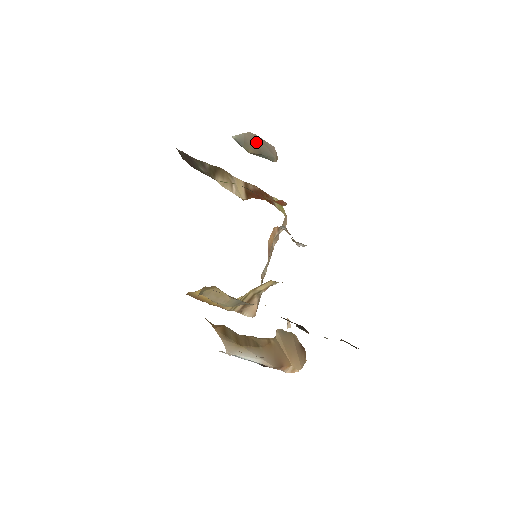
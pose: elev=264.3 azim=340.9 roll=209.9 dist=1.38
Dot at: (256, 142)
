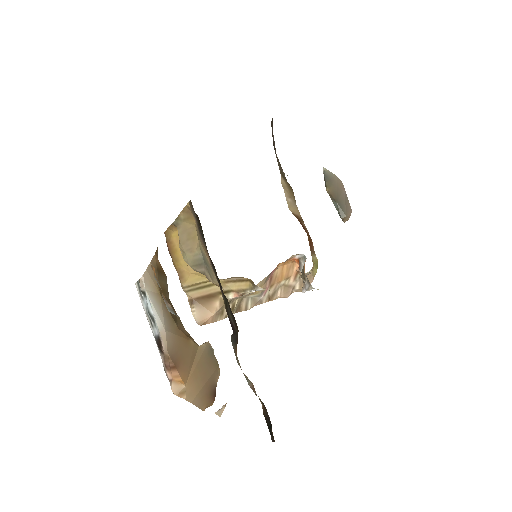
Dot at: (340, 191)
